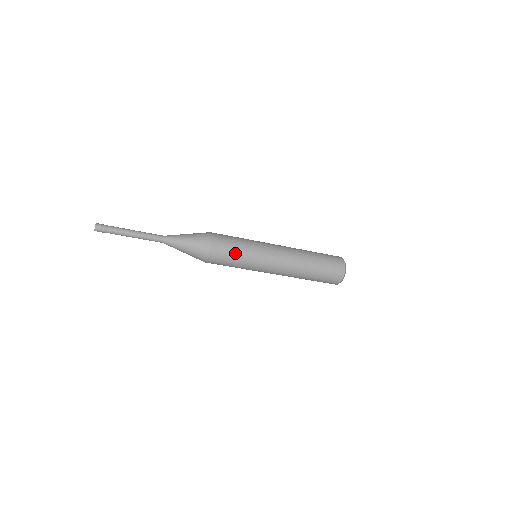
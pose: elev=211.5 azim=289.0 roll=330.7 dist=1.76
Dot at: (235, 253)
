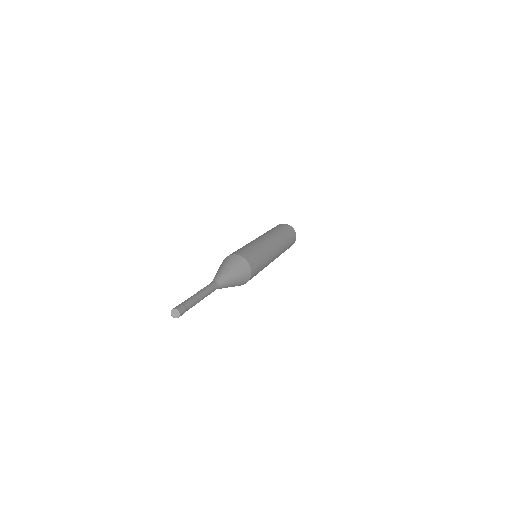
Dot at: occluded
